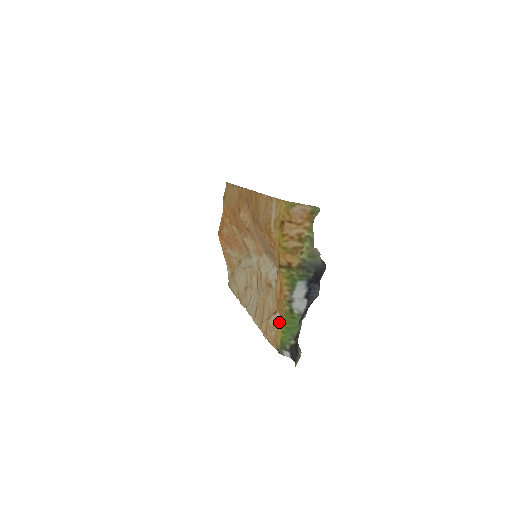
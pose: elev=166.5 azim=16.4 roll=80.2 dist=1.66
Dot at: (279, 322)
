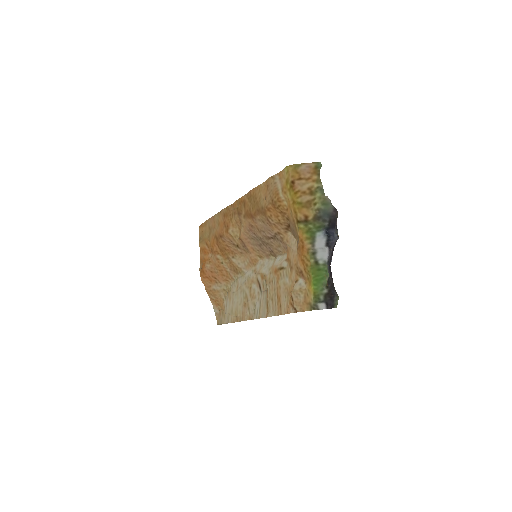
Dot at: (305, 283)
